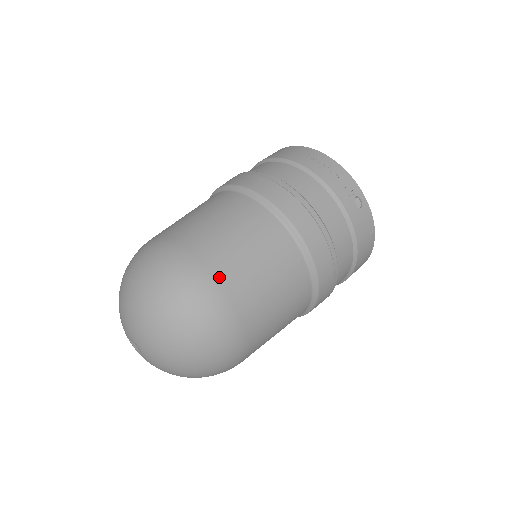
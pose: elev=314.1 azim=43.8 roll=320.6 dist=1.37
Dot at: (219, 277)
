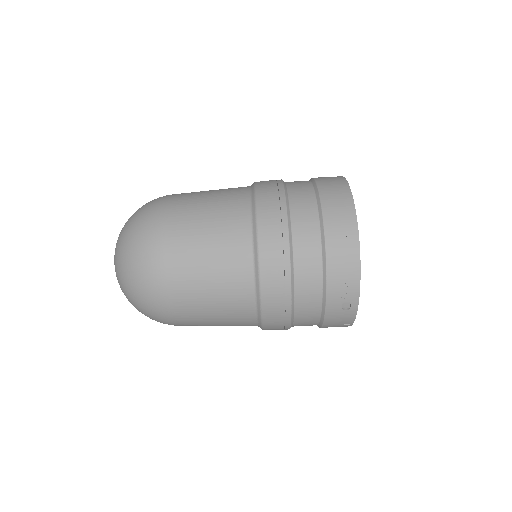
Dot at: (172, 291)
